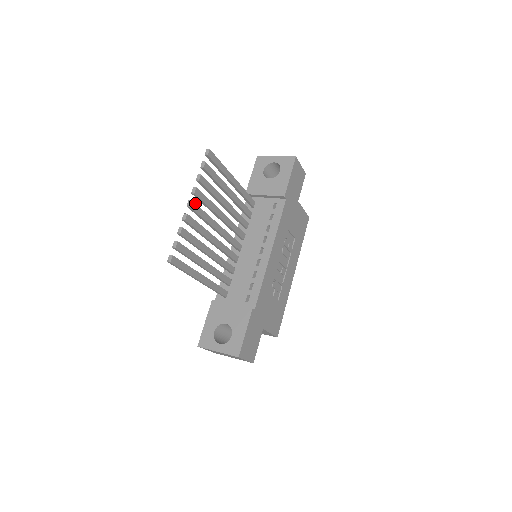
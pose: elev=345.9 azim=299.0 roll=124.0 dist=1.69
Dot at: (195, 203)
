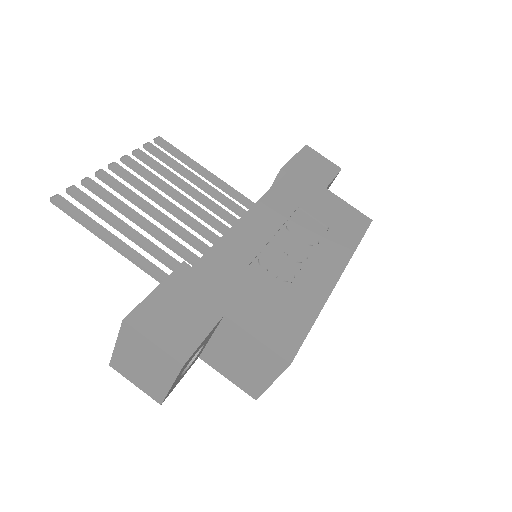
Dot at: (121, 167)
